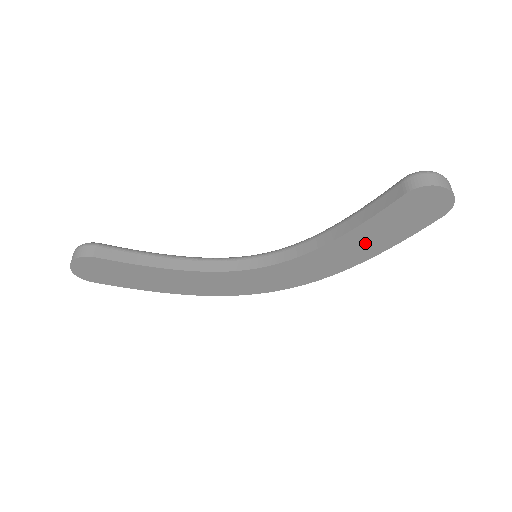
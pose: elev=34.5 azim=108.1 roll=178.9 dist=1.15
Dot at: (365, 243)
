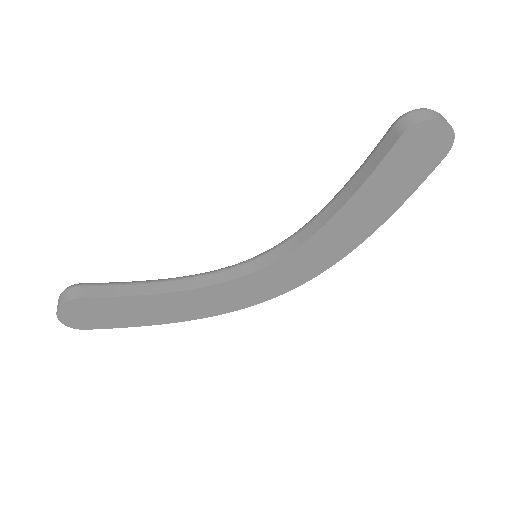
Dot at: (369, 209)
